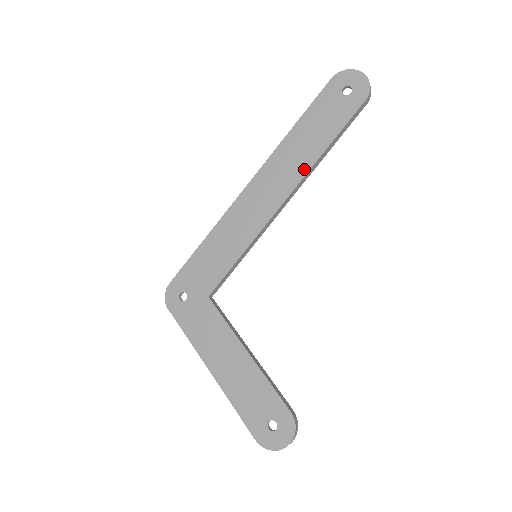
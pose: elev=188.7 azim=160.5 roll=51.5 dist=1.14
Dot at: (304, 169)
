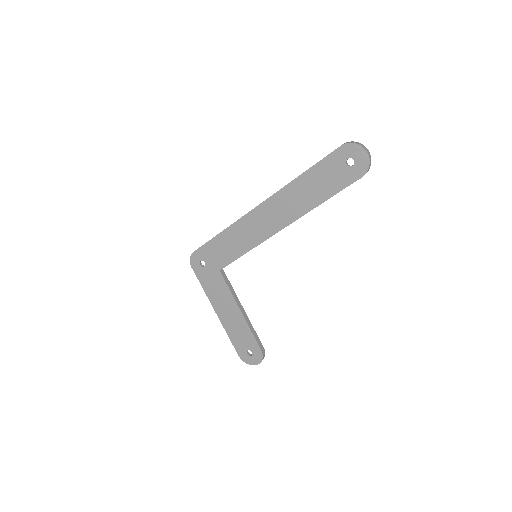
Dot at: (302, 212)
